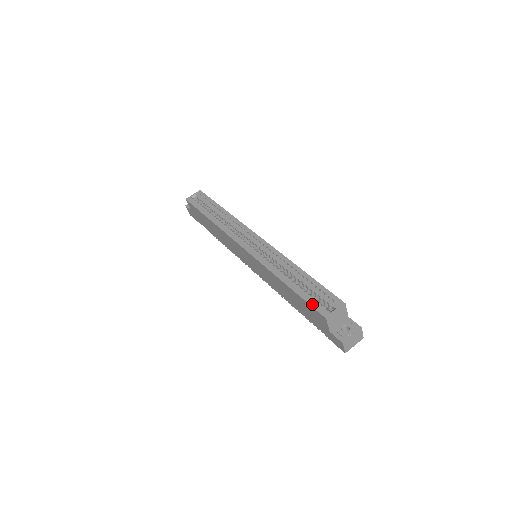
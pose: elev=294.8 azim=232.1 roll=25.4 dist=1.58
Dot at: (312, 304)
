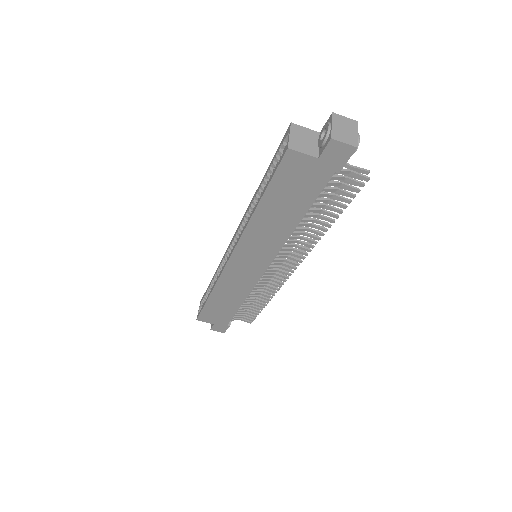
Dot at: (275, 169)
